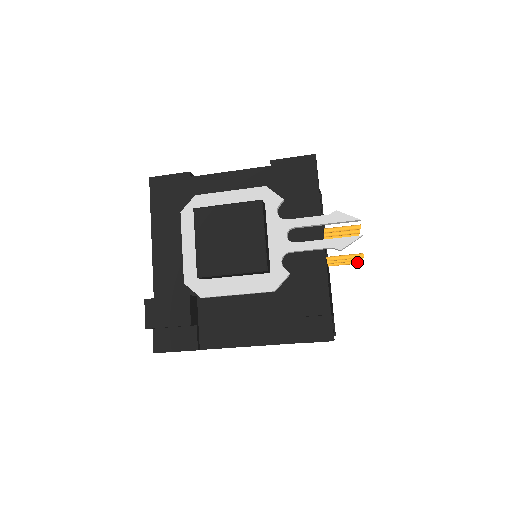
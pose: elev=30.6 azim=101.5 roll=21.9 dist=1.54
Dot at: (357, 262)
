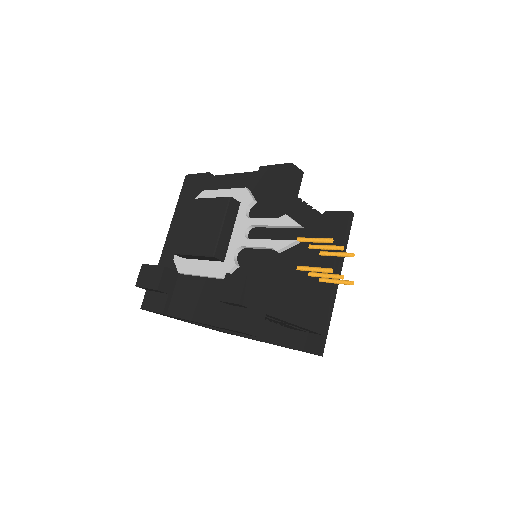
Dot at: (348, 283)
